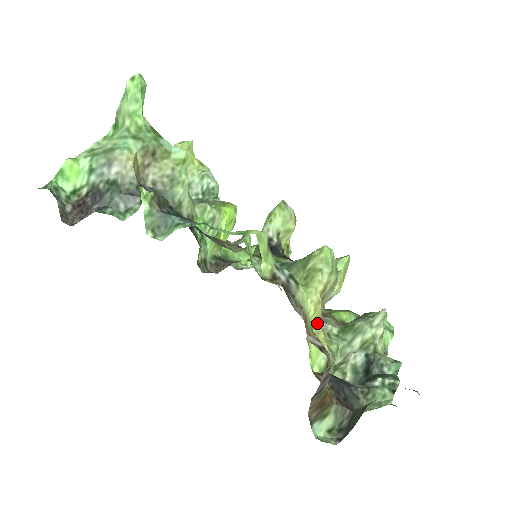
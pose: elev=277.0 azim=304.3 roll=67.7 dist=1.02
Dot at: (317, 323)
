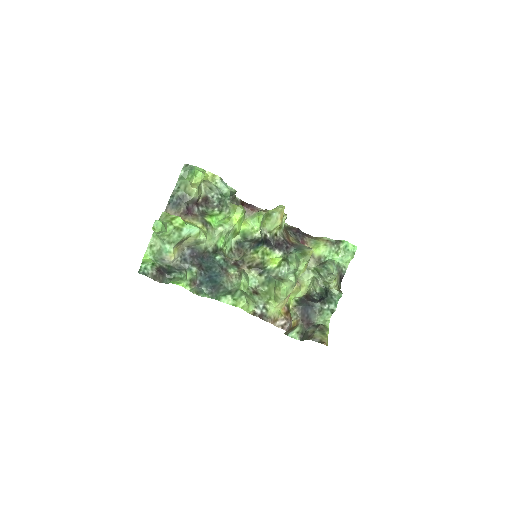
Dot at: occluded
